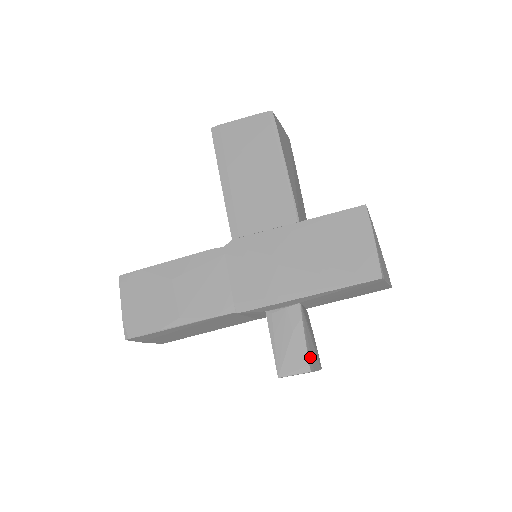
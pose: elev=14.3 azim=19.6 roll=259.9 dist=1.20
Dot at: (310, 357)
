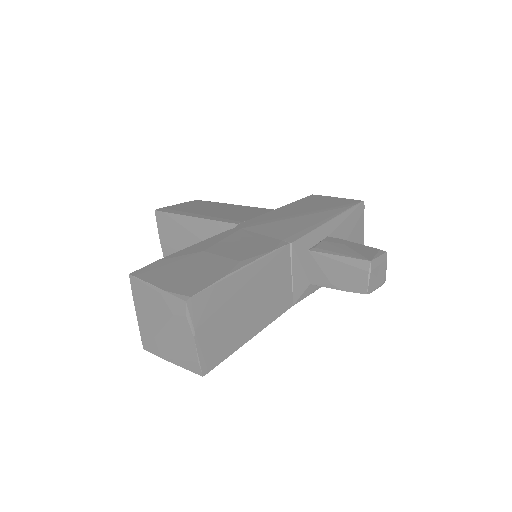
Dot at: occluded
